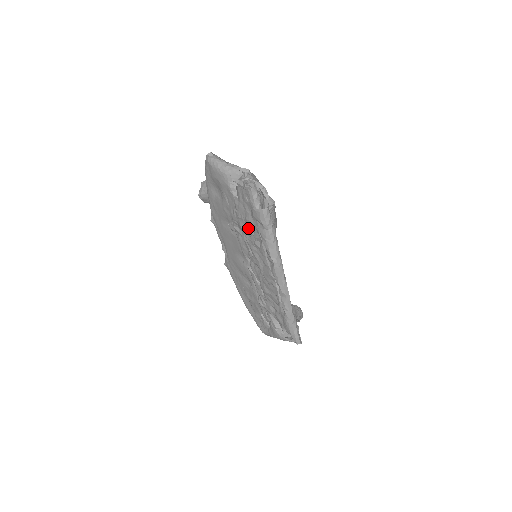
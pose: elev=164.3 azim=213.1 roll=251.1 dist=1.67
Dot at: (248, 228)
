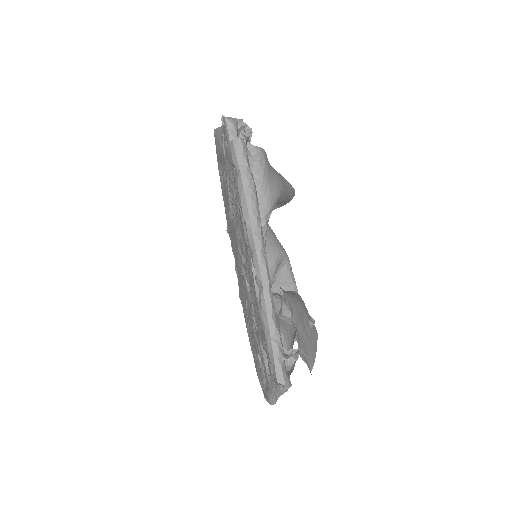
Dot at: (233, 194)
